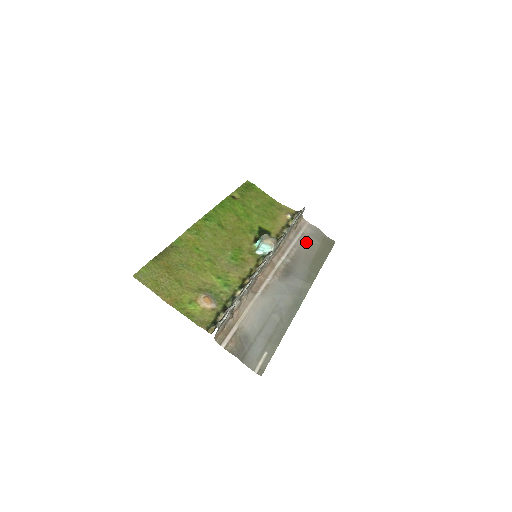
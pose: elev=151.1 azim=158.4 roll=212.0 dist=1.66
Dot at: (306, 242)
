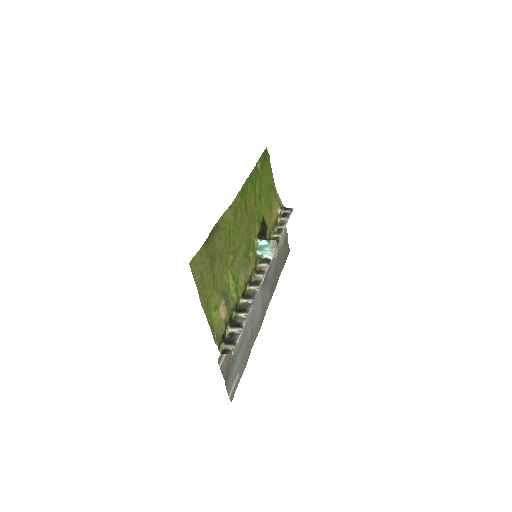
Dot at: (279, 246)
